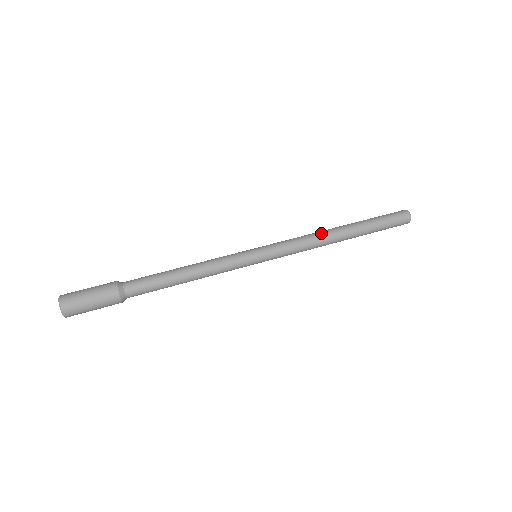
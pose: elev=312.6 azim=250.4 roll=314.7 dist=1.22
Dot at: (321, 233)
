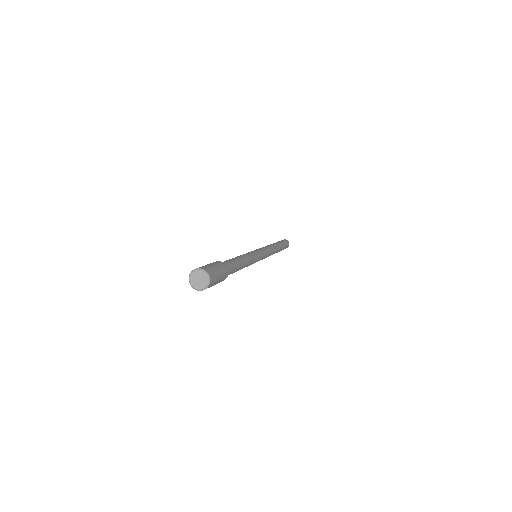
Dot at: (272, 246)
